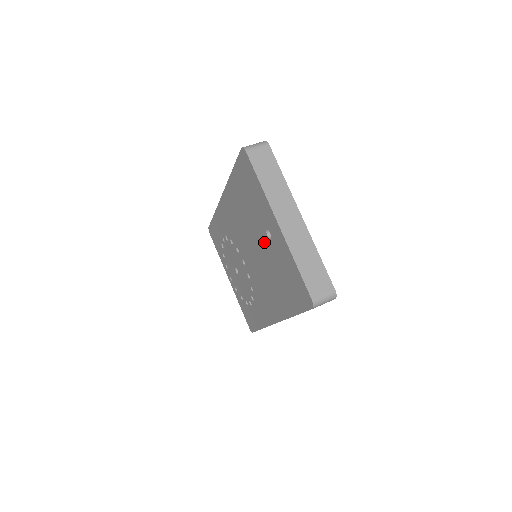
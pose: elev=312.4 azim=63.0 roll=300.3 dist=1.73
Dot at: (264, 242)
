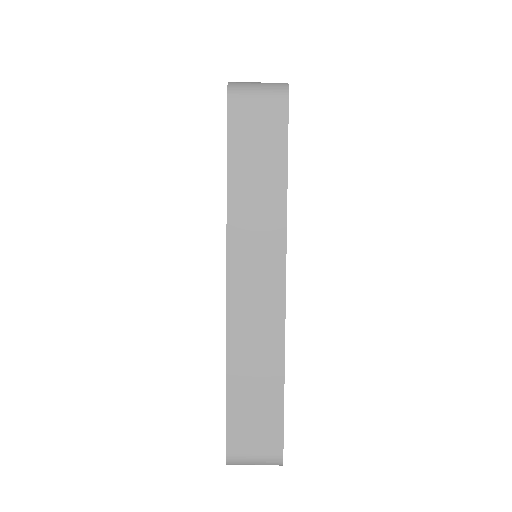
Dot at: occluded
